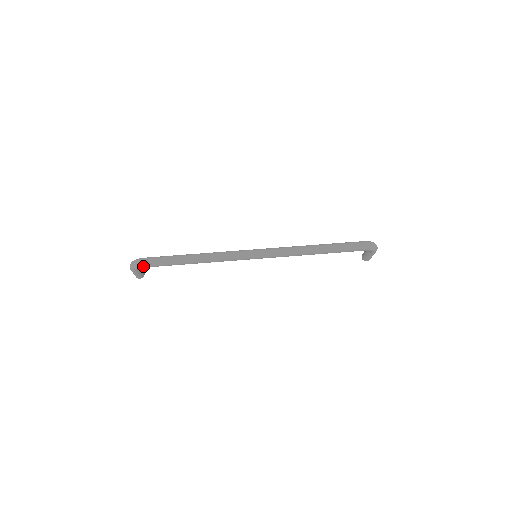
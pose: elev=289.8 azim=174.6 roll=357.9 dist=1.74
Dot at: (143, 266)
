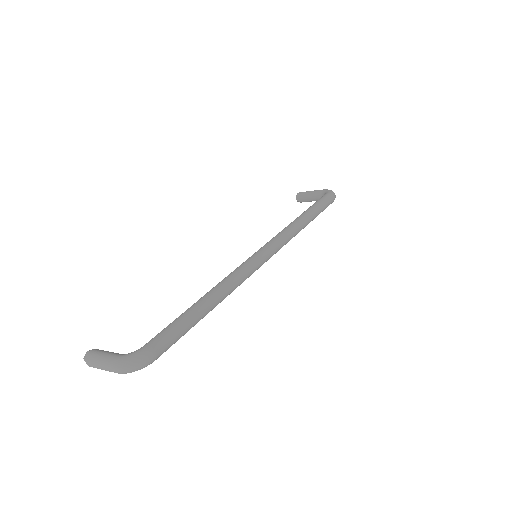
Dot at: occluded
